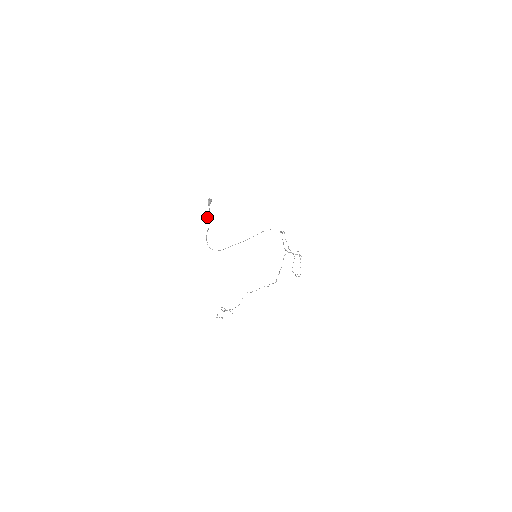
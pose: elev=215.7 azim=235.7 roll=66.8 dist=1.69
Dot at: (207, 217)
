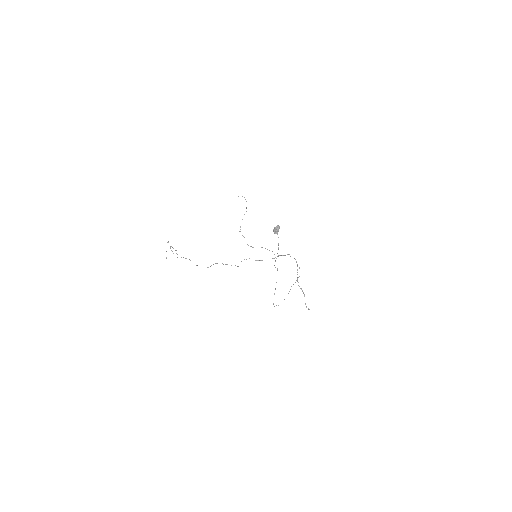
Dot at: occluded
